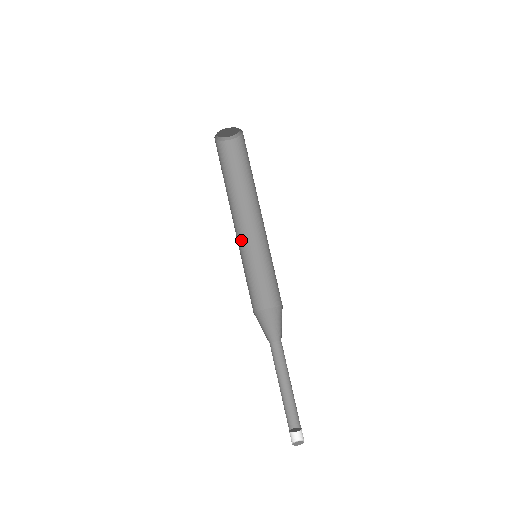
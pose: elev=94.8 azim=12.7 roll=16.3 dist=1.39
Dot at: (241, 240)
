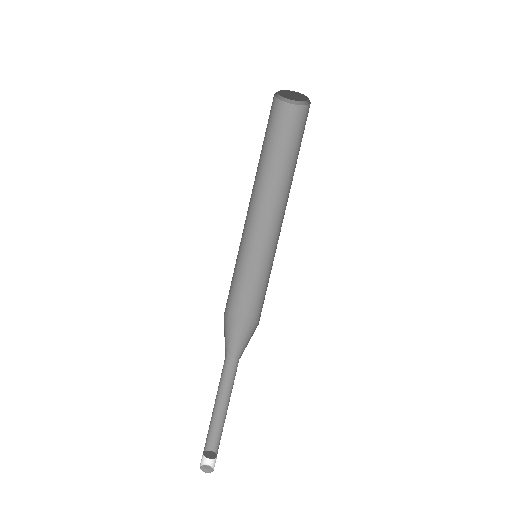
Dot at: (264, 232)
